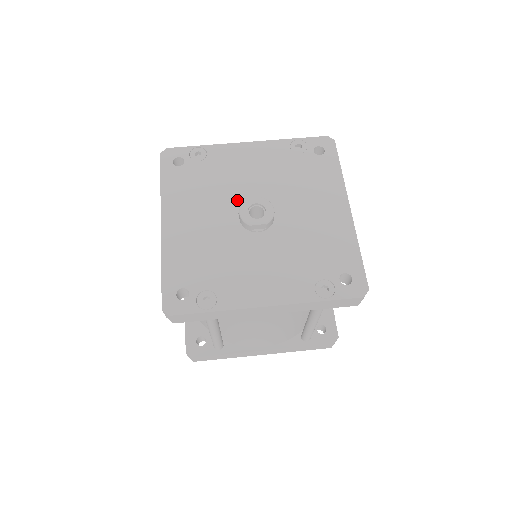
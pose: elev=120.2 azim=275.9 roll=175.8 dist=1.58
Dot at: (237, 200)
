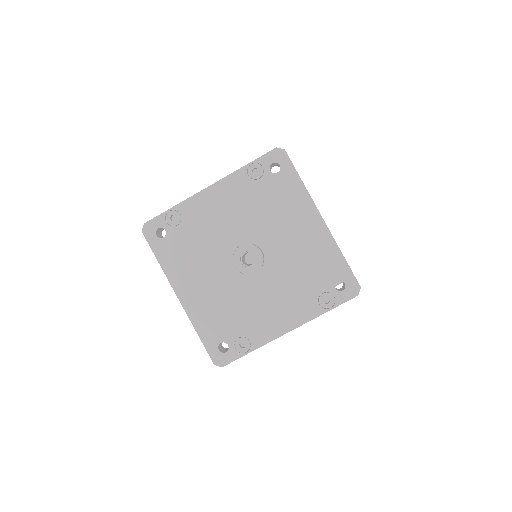
Dot at: (226, 250)
